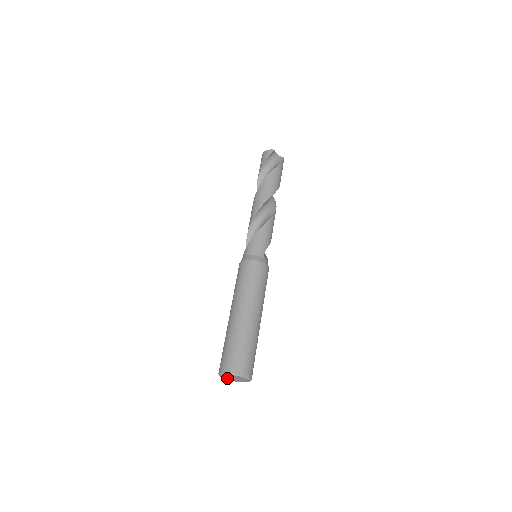
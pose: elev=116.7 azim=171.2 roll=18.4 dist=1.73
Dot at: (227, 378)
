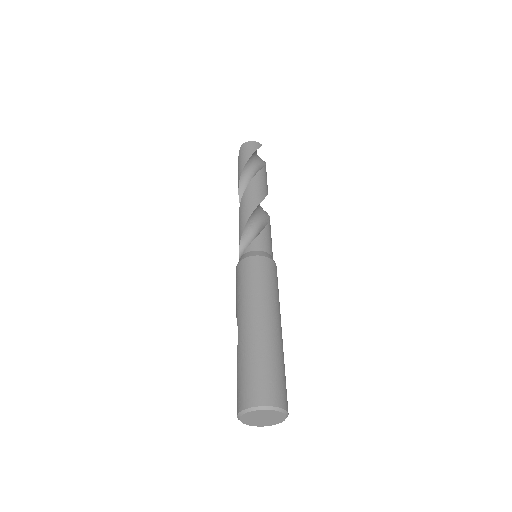
Dot at: (249, 417)
